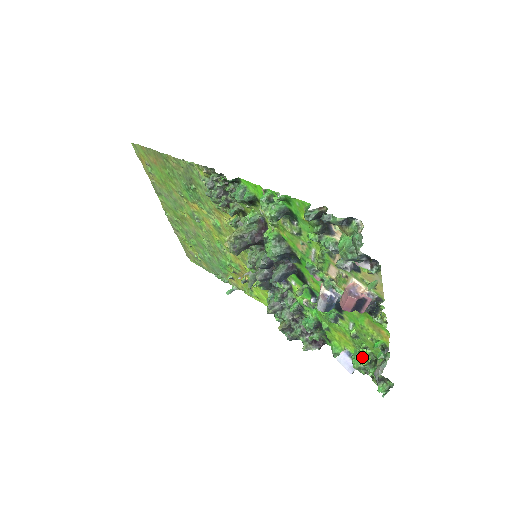
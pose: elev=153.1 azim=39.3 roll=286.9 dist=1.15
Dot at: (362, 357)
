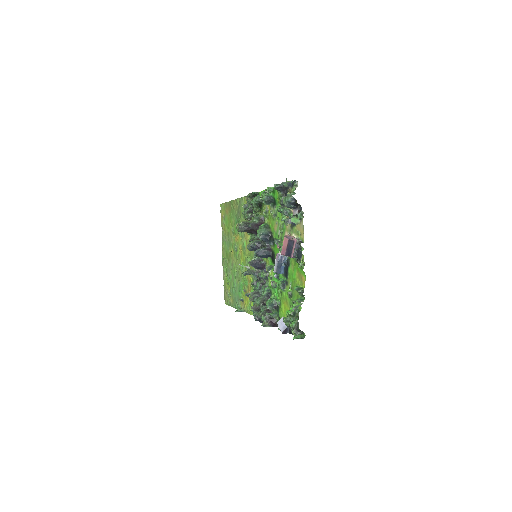
Dot at: (290, 309)
